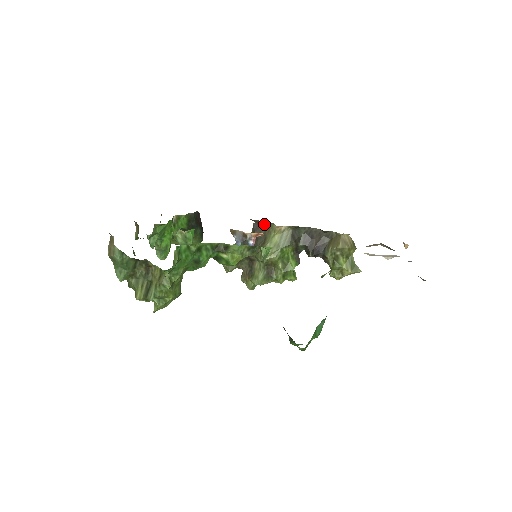
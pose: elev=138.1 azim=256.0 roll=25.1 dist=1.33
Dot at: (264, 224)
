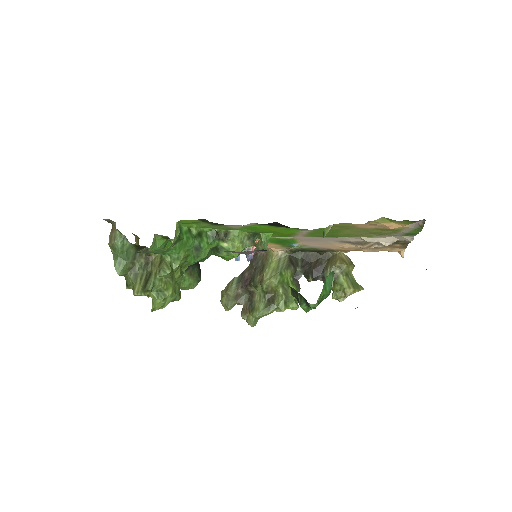
Dot at: (261, 254)
